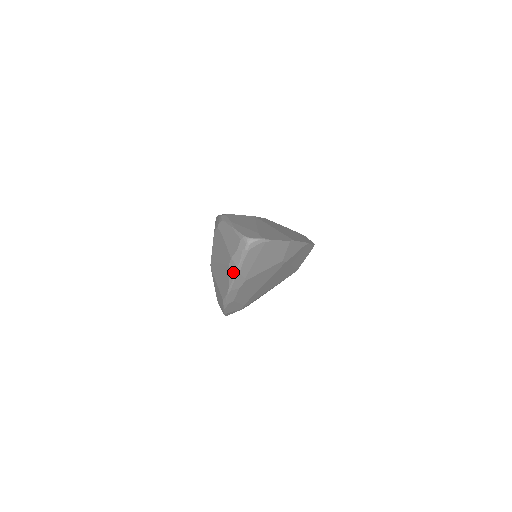
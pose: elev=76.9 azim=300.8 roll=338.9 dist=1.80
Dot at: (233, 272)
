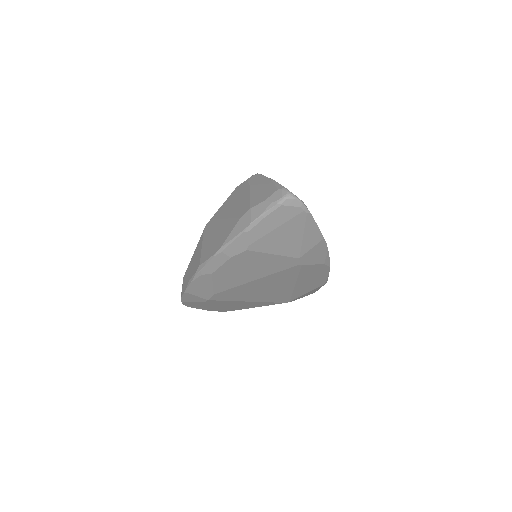
Dot at: (241, 227)
